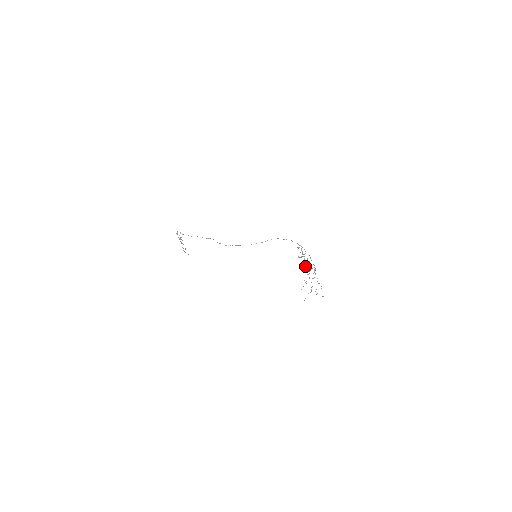
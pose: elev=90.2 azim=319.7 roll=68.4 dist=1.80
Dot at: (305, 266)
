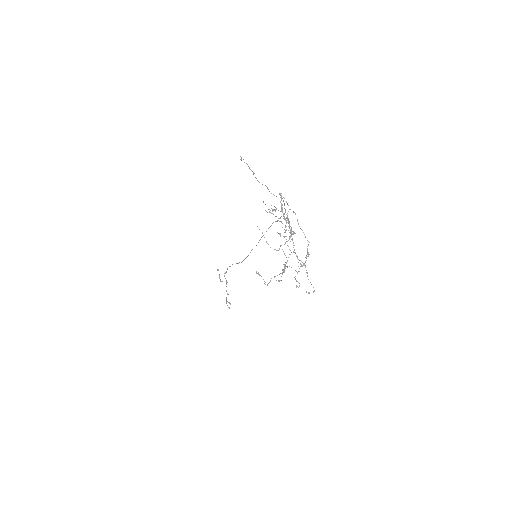
Dot at: (269, 212)
